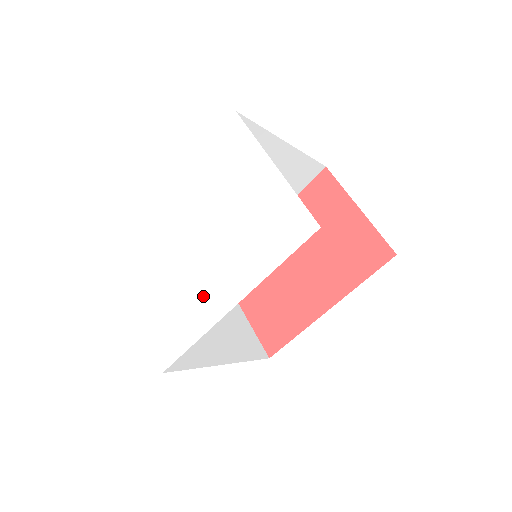
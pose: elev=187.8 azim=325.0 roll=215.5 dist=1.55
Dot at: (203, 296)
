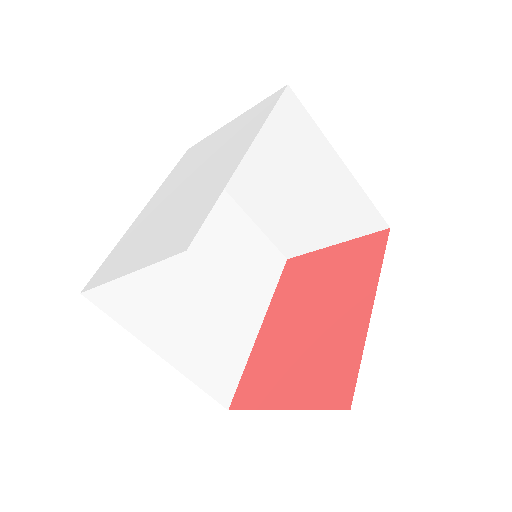
Dot at: (210, 183)
